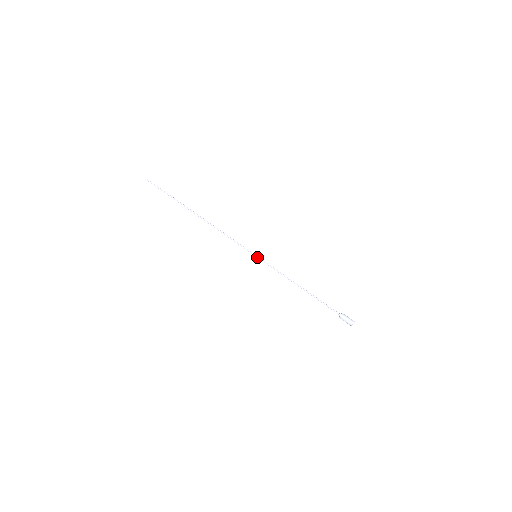
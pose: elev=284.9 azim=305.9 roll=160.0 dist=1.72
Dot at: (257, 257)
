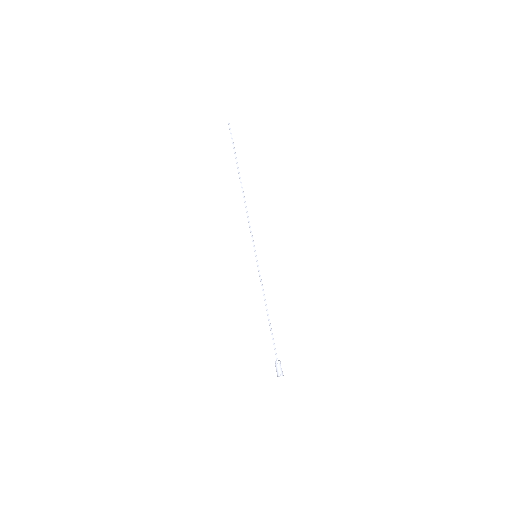
Dot at: (256, 258)
